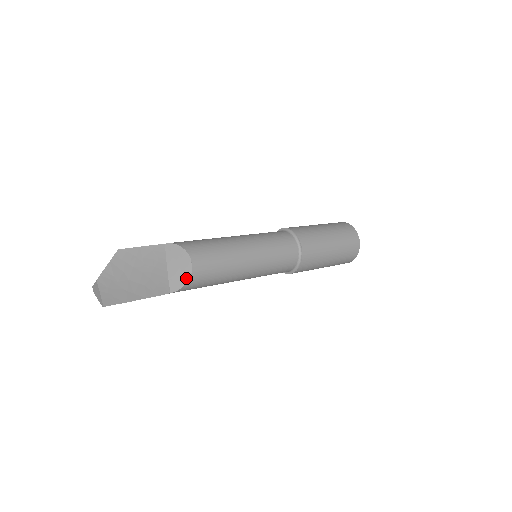
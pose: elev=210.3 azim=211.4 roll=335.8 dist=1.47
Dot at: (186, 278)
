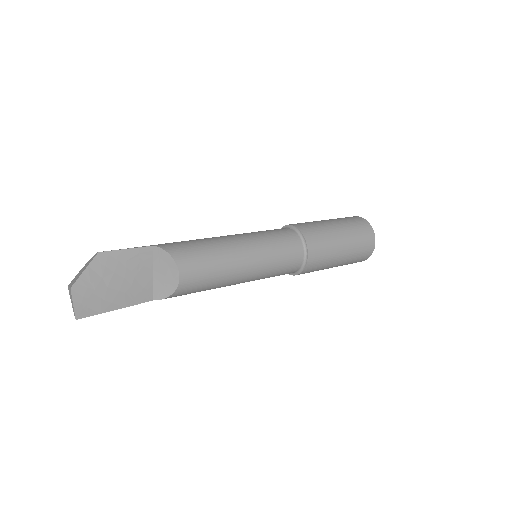
Dot at: (171, 290)
